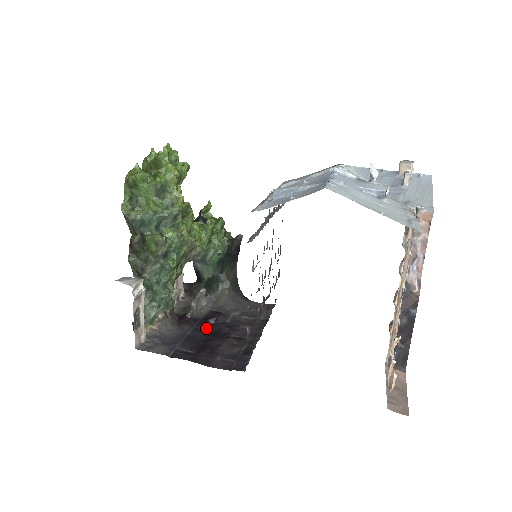
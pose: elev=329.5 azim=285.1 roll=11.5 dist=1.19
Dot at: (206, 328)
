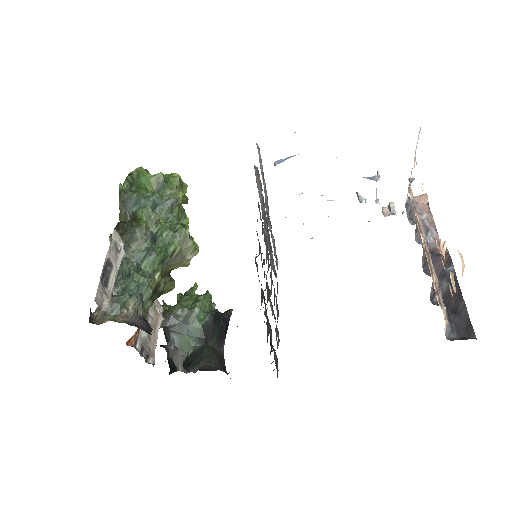
Dot at: occluded
